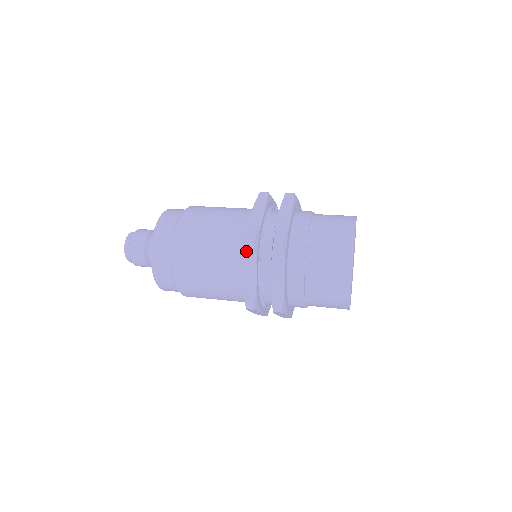
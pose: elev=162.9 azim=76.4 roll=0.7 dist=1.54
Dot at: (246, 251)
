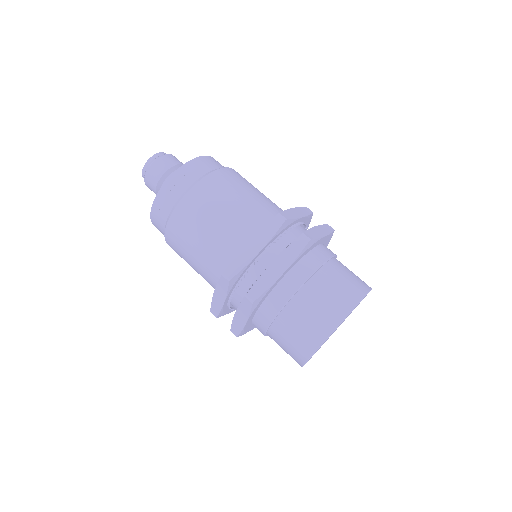
Dot at: occluded
